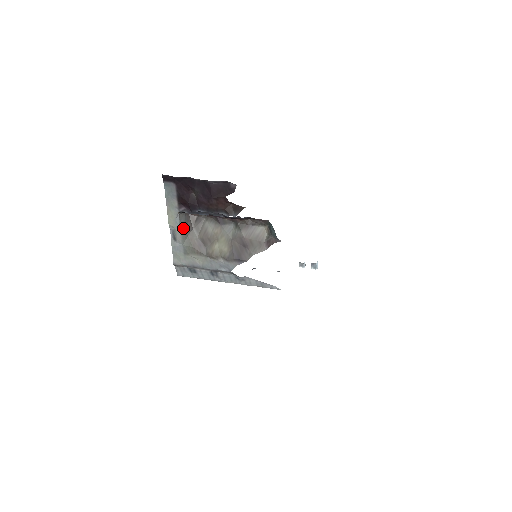
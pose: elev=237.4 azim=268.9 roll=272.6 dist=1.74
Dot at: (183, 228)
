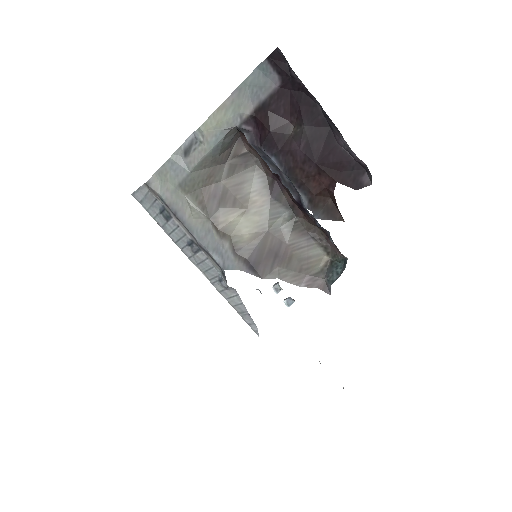
Dot at: (216, 151)
